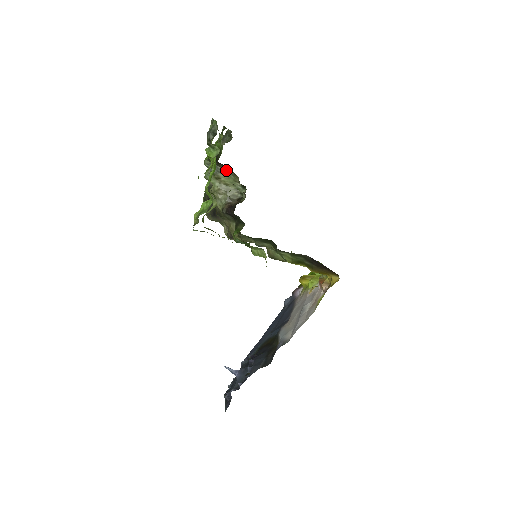
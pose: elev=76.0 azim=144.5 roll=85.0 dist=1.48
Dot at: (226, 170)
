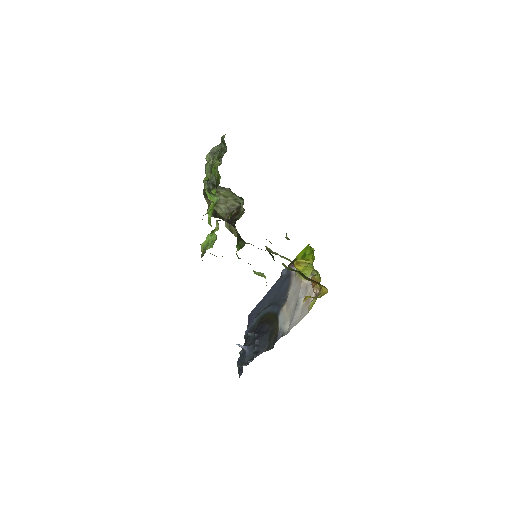
Dot at: (224, 188)
